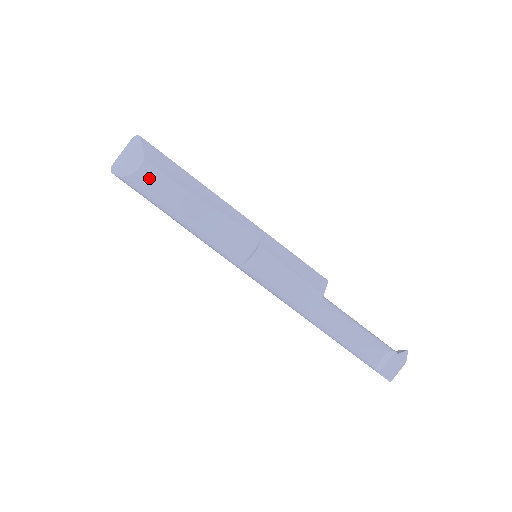
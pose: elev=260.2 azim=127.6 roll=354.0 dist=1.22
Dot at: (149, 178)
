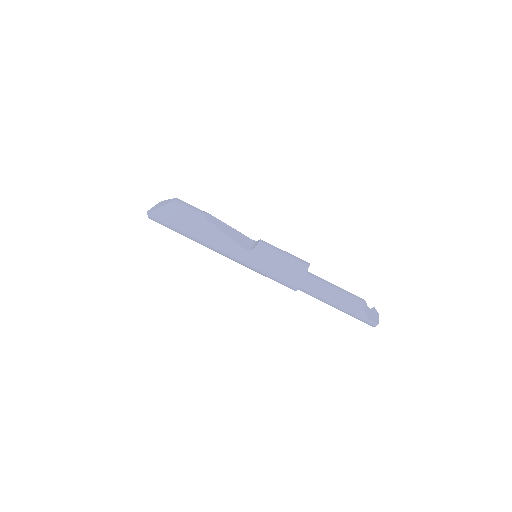
Dot at: (182, 204)
